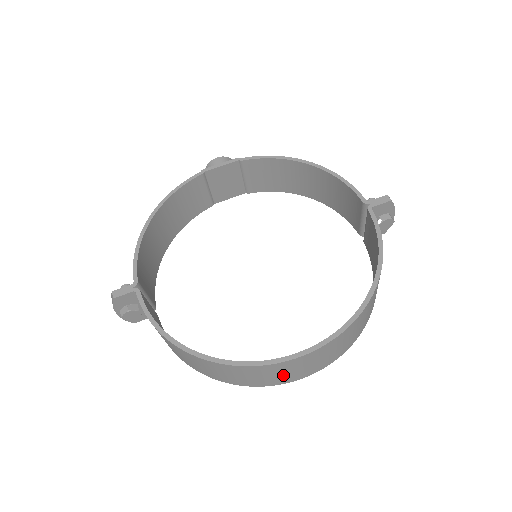
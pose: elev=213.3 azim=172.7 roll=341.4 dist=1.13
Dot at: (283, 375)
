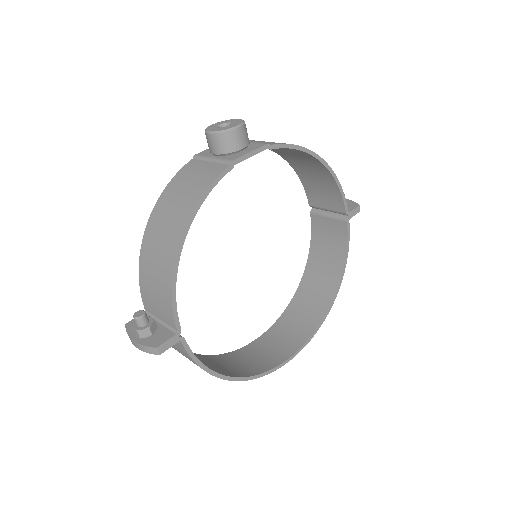
Dot at: (265, 353)
